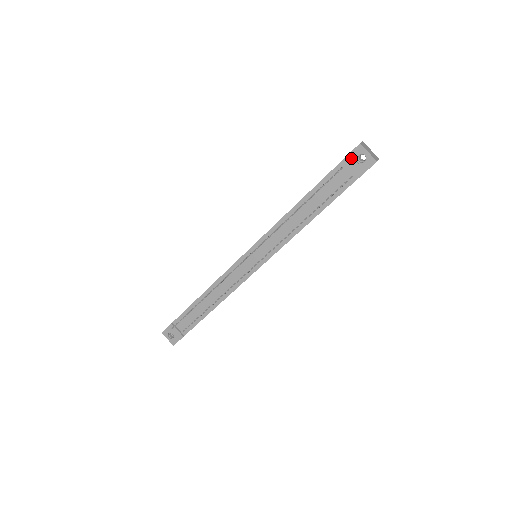
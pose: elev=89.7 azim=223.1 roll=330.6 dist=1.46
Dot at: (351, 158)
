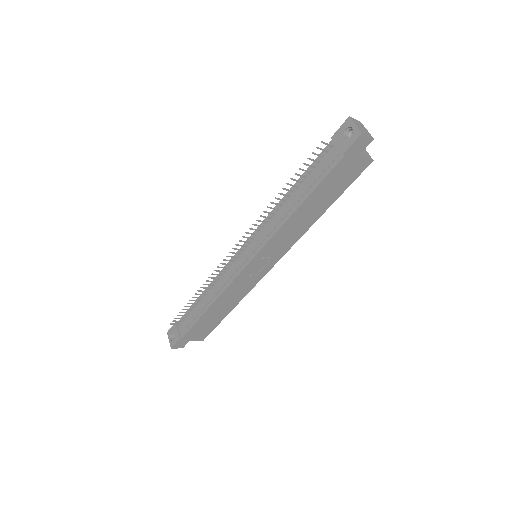
Dot at: (340, 133)
